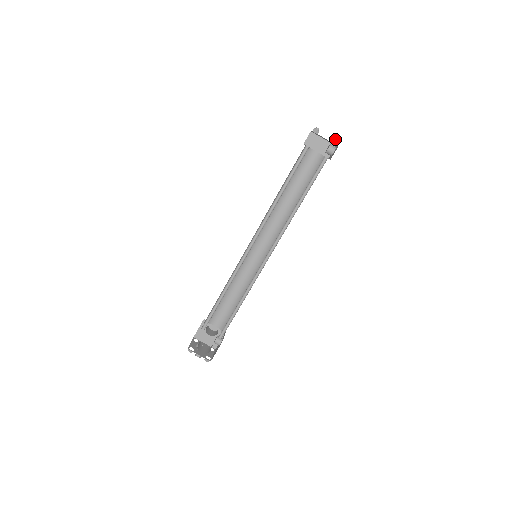
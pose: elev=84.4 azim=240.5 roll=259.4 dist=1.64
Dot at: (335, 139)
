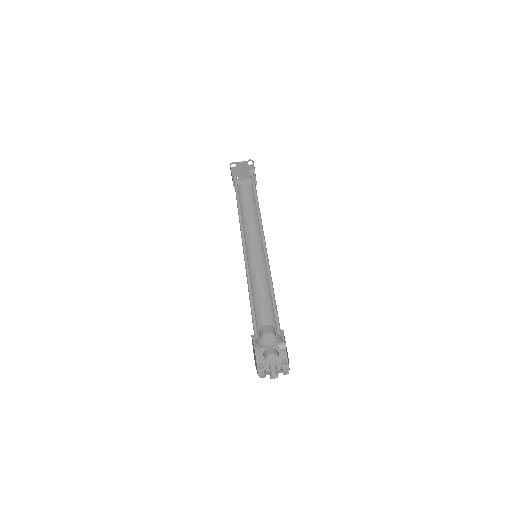
Dot at: (248, 160)
